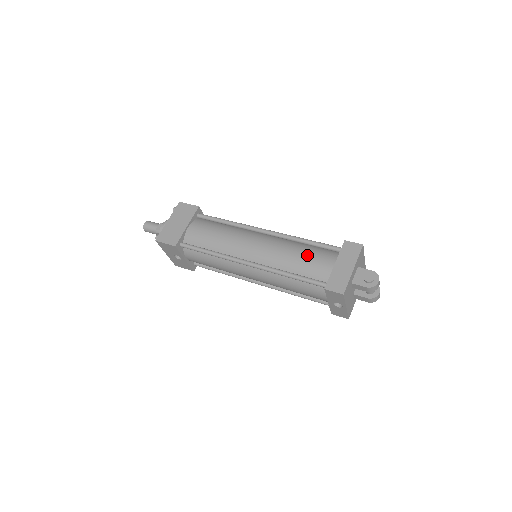
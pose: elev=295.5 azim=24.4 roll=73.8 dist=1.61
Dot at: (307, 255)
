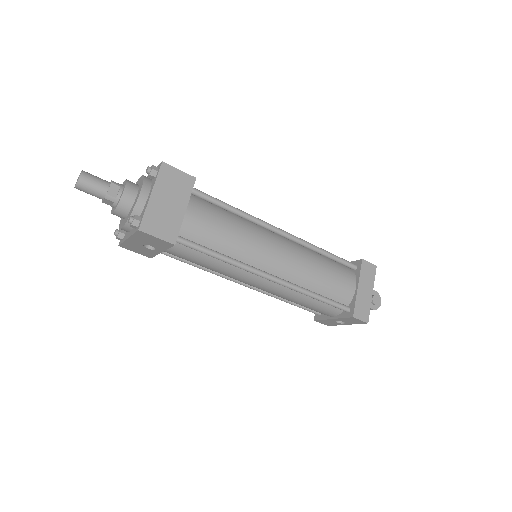
Dot at: (332, 273)
